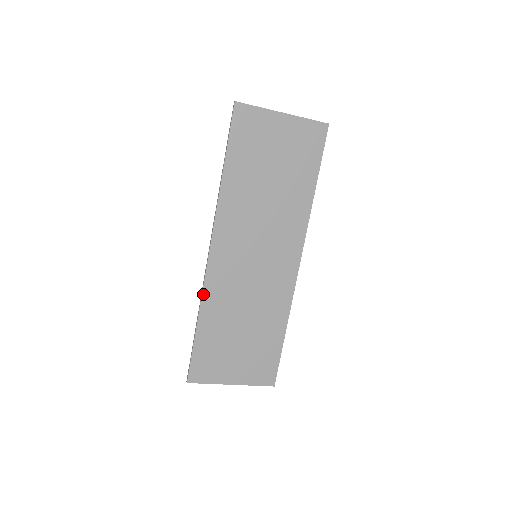
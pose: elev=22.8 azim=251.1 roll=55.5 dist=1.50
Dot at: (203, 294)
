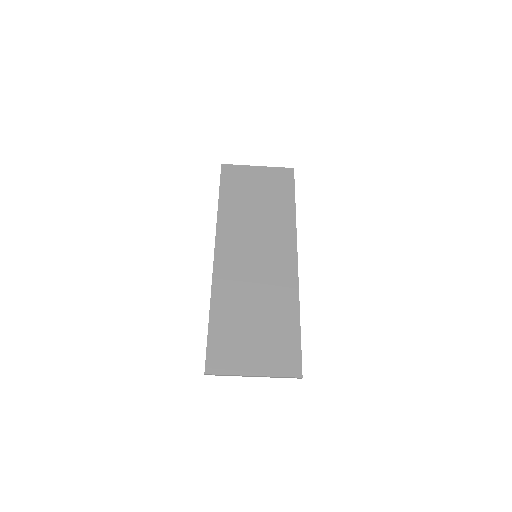
Dot at: (212, 288)
